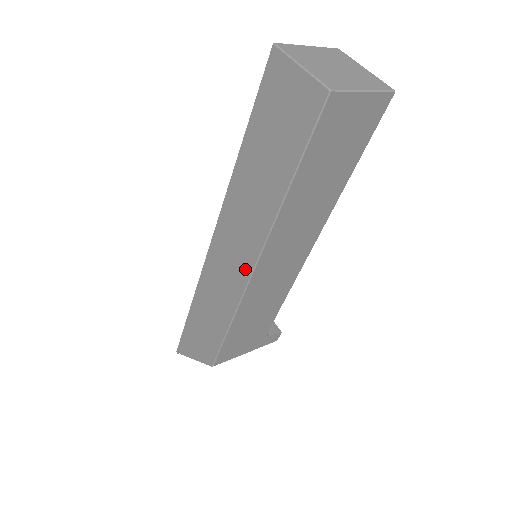
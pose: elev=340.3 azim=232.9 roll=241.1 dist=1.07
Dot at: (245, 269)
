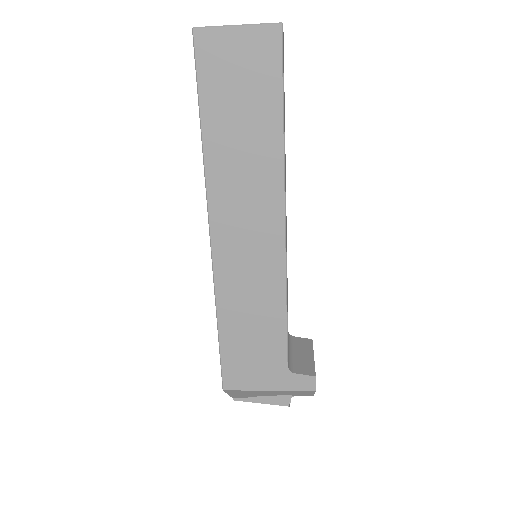
Dot at: occluded
